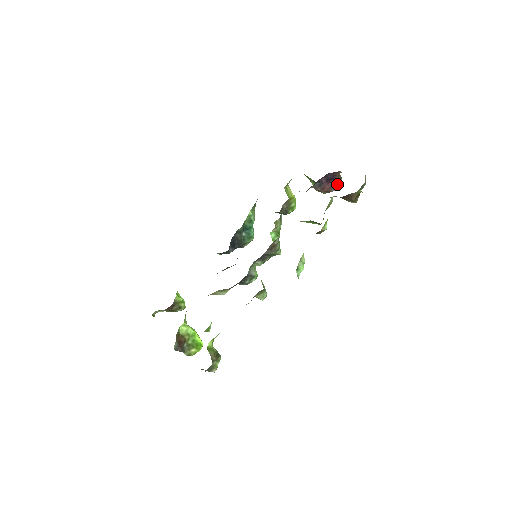
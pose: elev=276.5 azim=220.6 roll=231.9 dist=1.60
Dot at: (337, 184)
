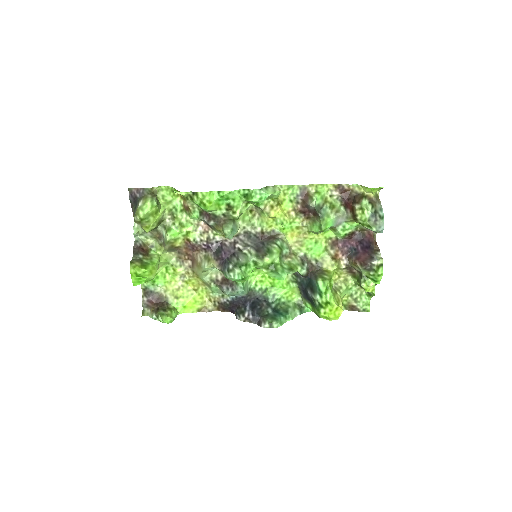
Dot at: (374, 255)
